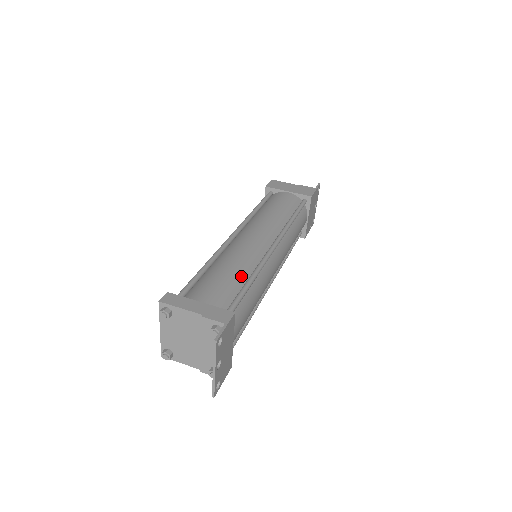
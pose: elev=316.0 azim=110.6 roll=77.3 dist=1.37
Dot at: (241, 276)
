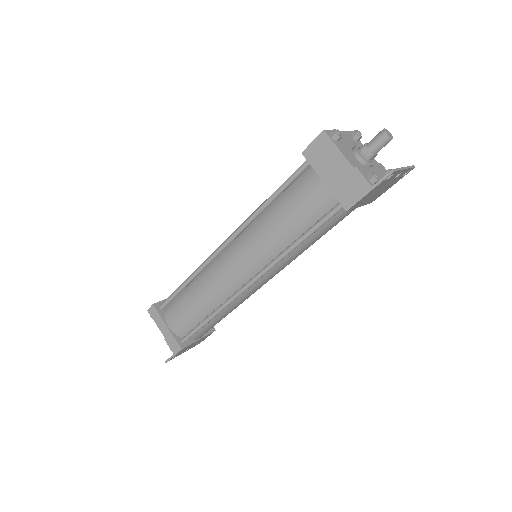
Dot at: (204, 311)
